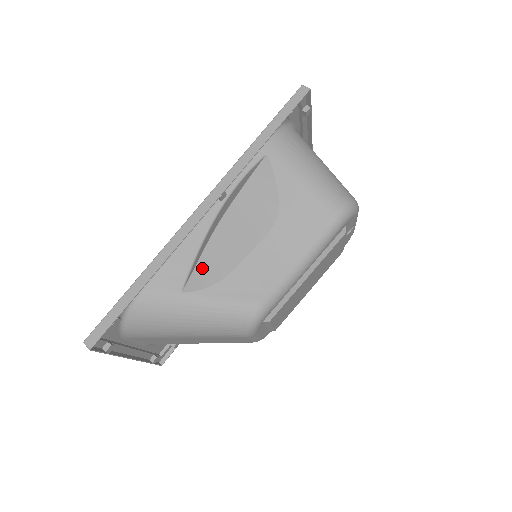
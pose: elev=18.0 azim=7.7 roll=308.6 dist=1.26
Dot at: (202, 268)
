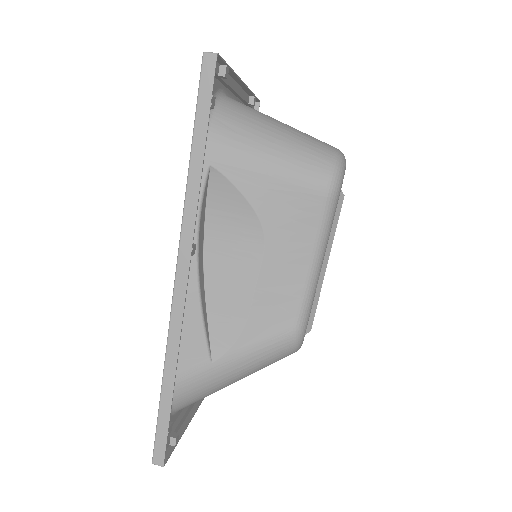
Dot at: (216, 326)
